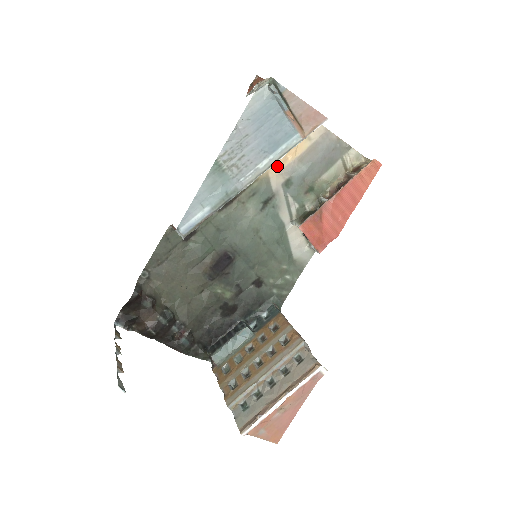
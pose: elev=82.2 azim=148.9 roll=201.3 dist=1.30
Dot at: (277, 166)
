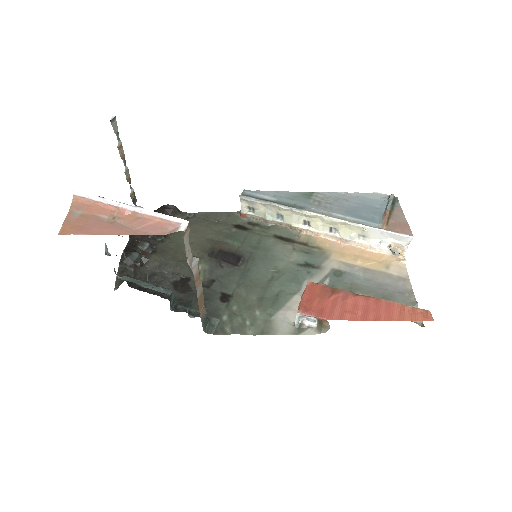
Dot at: (344, 257)
